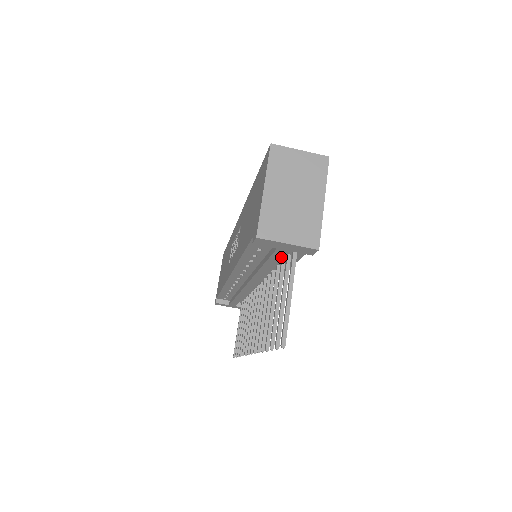
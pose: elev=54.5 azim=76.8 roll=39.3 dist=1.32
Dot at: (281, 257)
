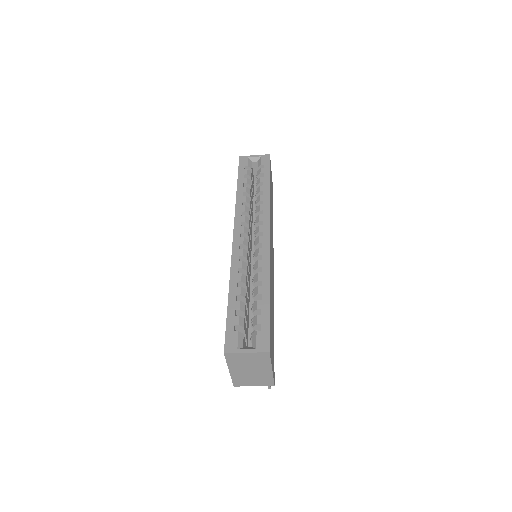
Dot at: occluded
